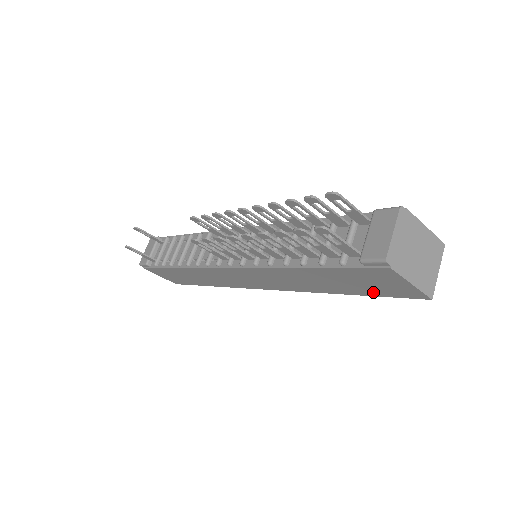
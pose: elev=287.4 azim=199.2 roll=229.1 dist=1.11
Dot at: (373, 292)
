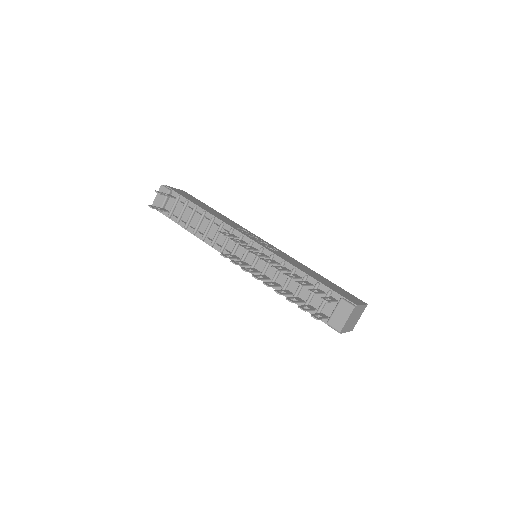
Dot at: occluded
